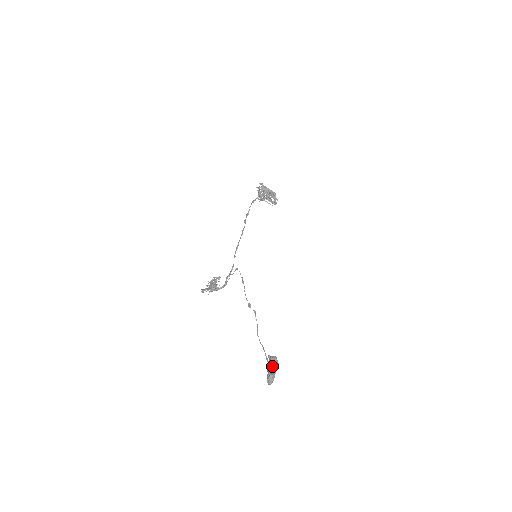
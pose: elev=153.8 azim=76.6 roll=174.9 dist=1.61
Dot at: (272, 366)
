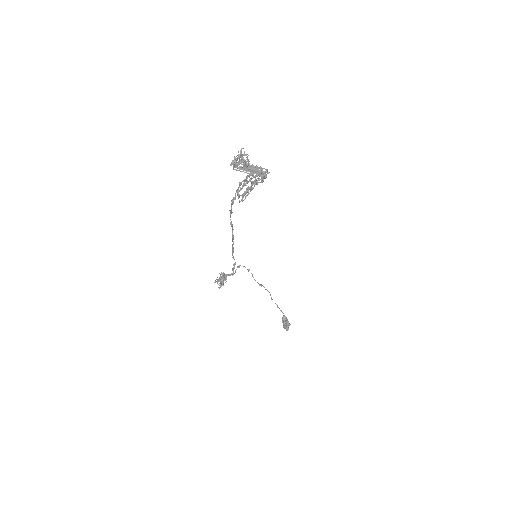
Dot at: (285, 328)
